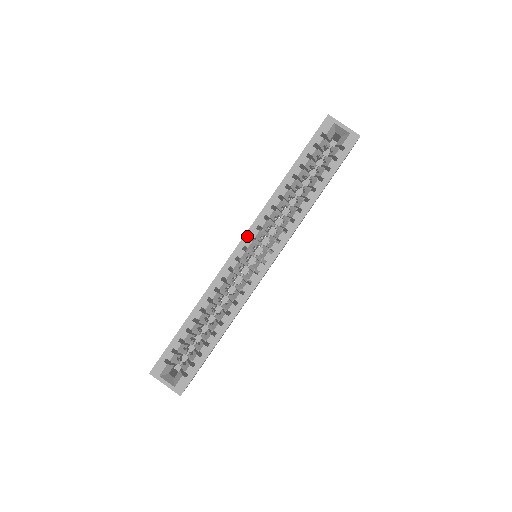
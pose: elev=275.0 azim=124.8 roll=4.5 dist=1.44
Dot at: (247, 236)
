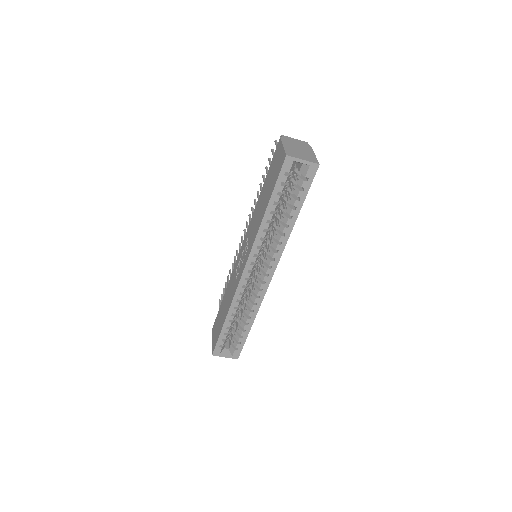
Dot at: (248, 263)
